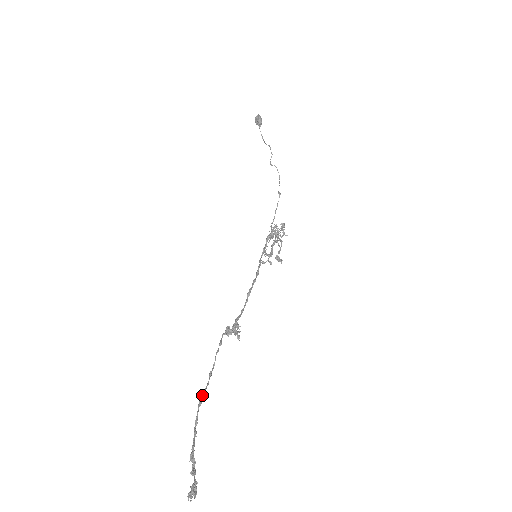
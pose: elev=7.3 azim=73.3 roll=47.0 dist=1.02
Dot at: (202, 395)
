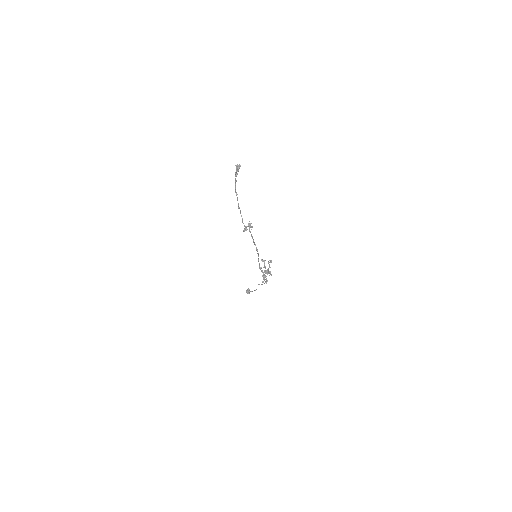
Dot at: occluded
